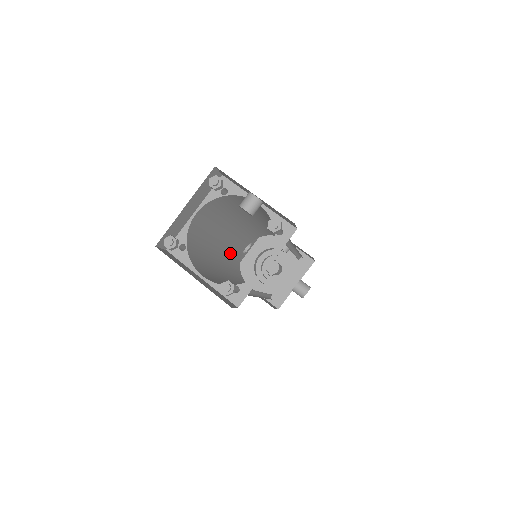
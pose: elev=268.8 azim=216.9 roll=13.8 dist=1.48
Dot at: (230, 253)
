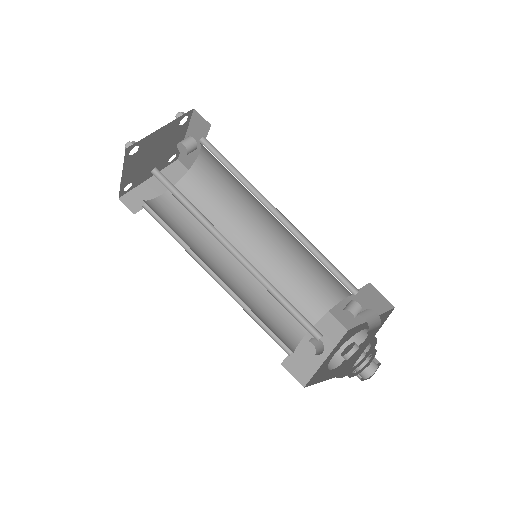
Dot at: (258, 305)
